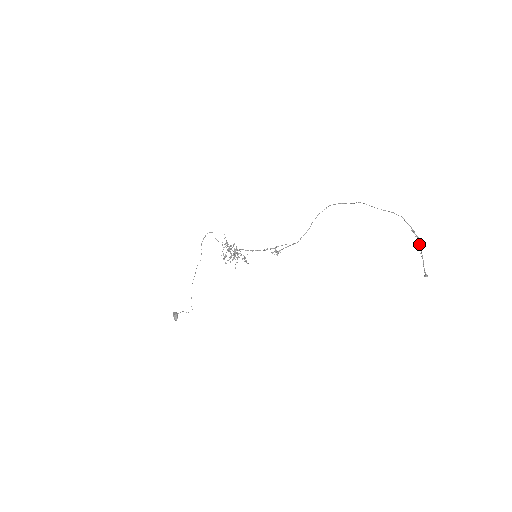
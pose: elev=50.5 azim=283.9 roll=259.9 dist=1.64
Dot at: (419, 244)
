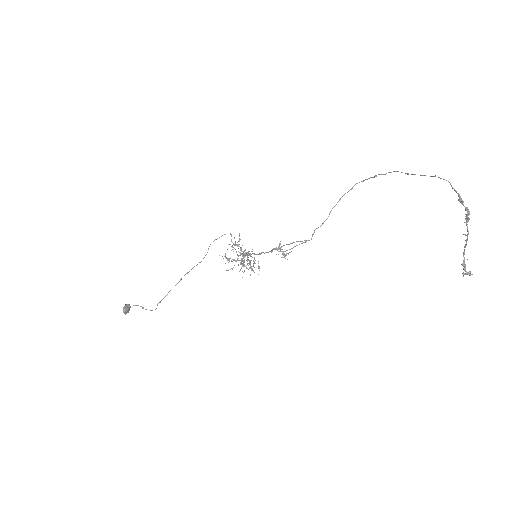
Dot at: (466, 220)
